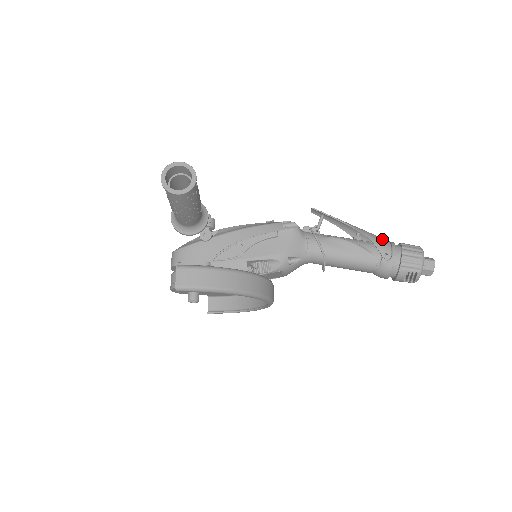
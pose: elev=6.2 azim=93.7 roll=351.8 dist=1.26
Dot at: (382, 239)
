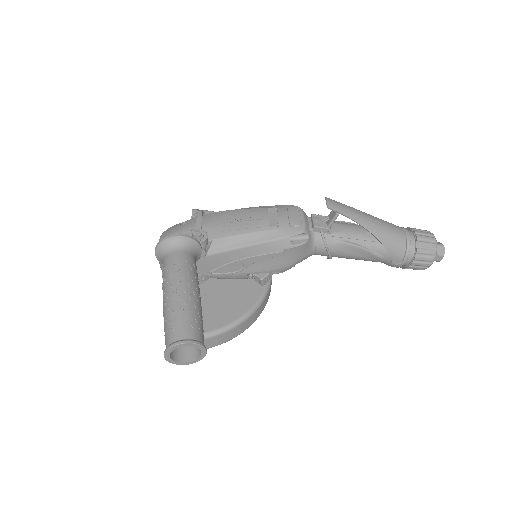
Dot at: (399, 242)
